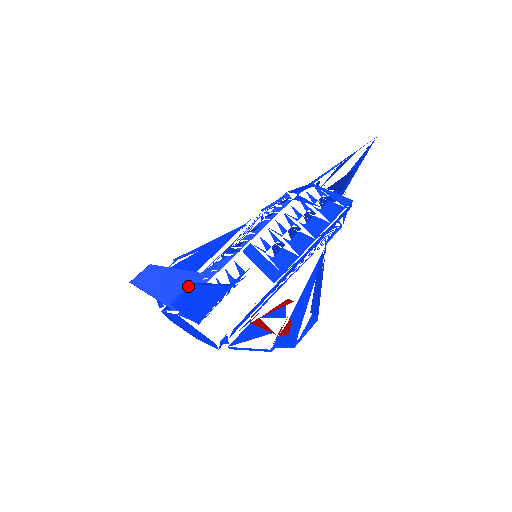
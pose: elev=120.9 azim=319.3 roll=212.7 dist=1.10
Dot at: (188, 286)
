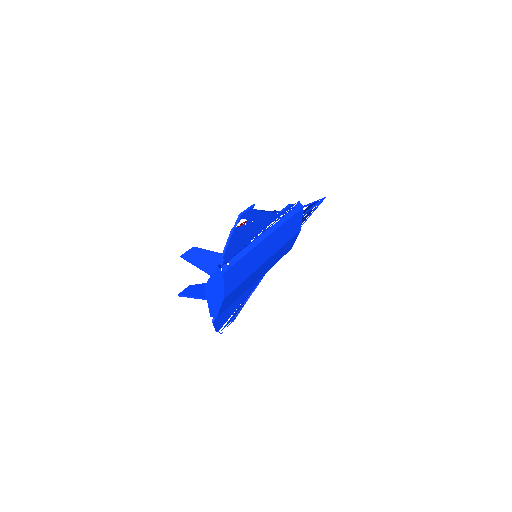
Dot at: (191, 249)
